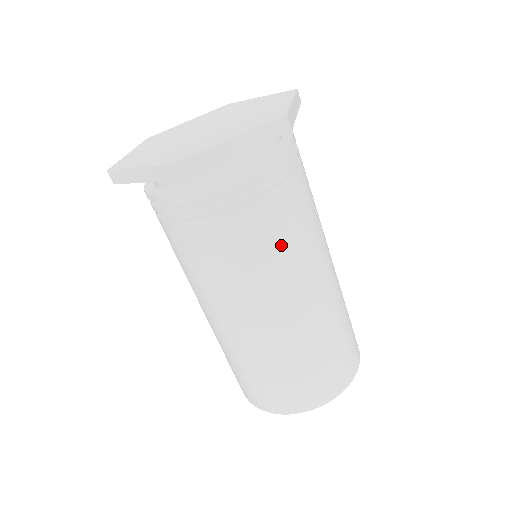
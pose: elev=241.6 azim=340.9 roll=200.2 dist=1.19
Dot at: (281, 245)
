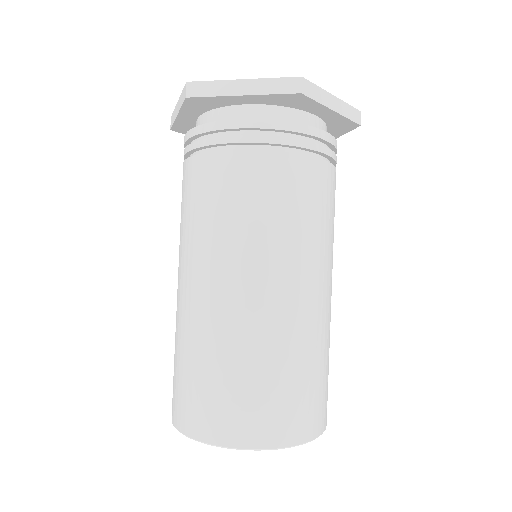
Dot at: (327, 217)
